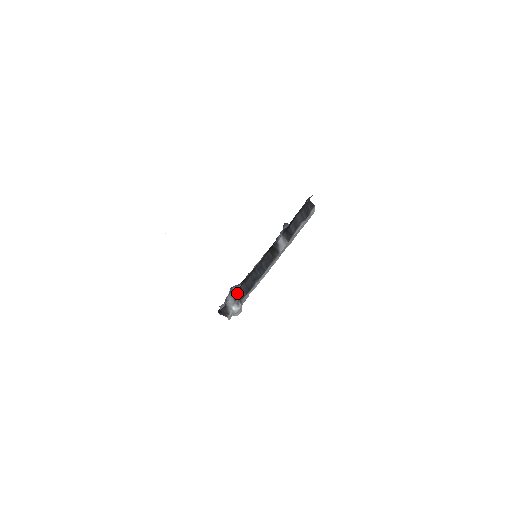
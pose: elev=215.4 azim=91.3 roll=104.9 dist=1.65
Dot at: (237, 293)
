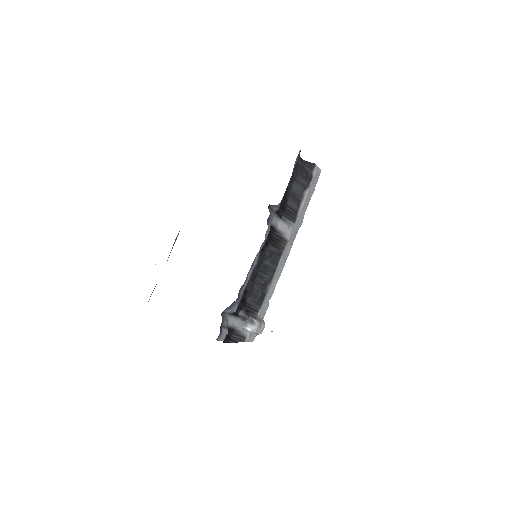
Dot at: (244, 310)
